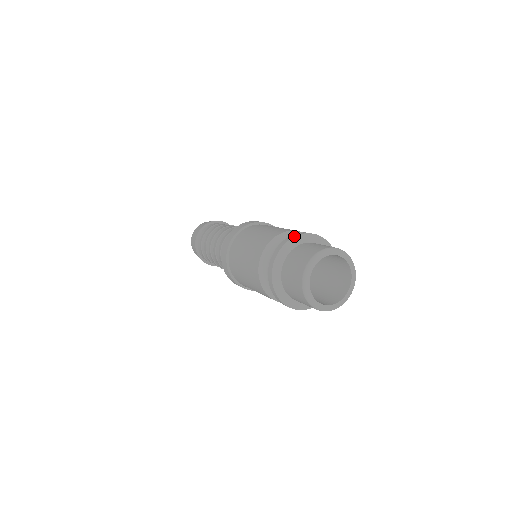
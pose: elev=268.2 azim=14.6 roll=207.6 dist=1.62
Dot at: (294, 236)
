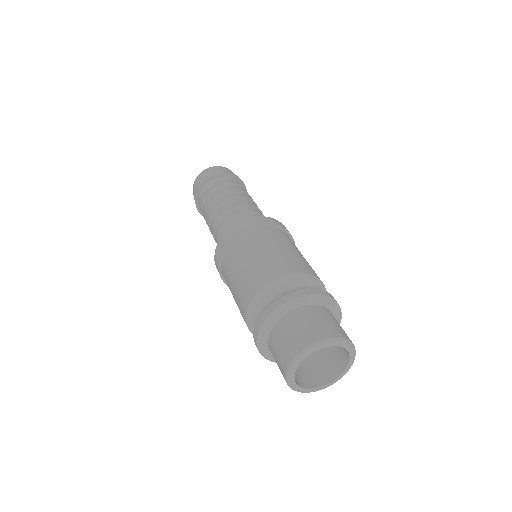
Dot at: (268, 315)
